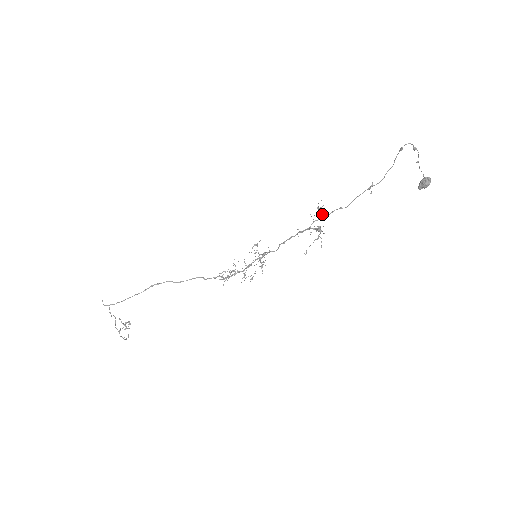
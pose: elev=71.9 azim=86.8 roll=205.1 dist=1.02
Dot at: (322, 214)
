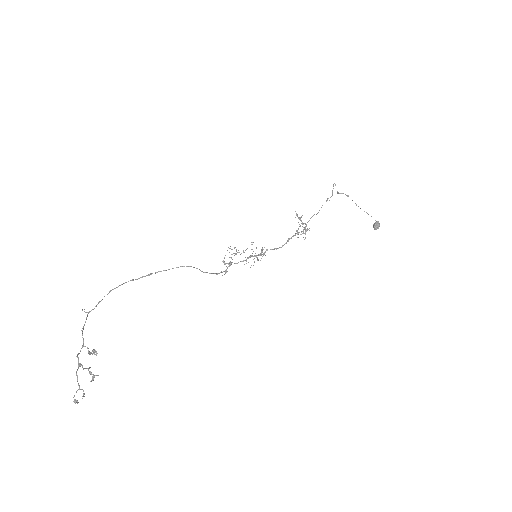
Dot at: occluded
